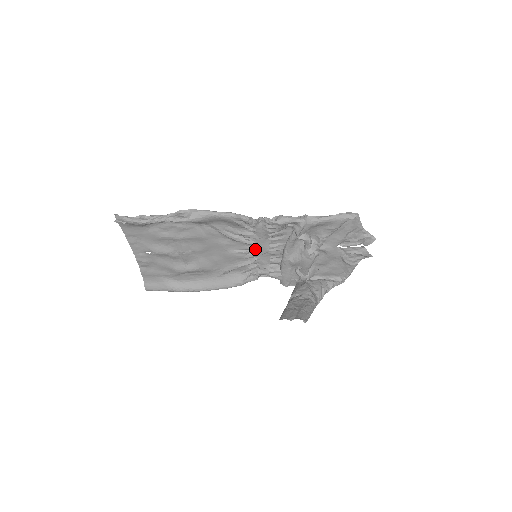
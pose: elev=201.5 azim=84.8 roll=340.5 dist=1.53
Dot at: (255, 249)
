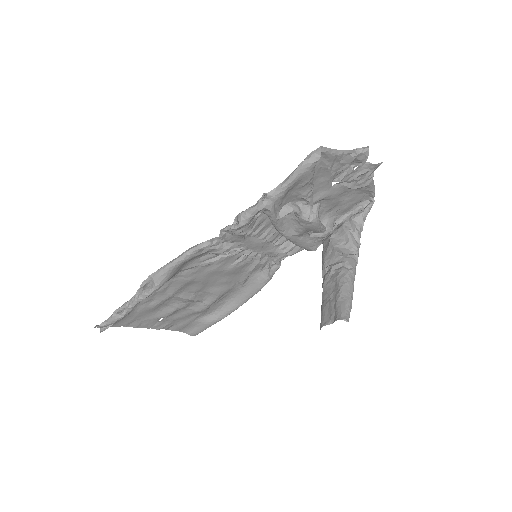
Dot at: (249, 250)
